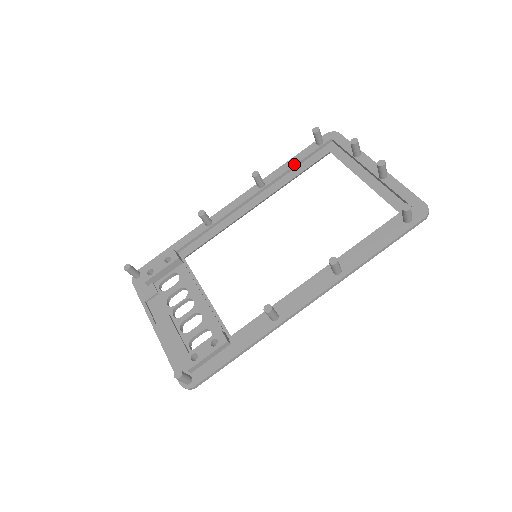
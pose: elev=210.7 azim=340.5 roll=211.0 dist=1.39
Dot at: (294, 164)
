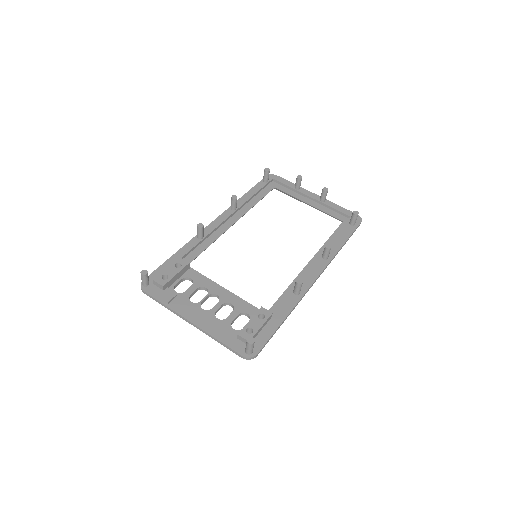
Dot at: (253, 194)
